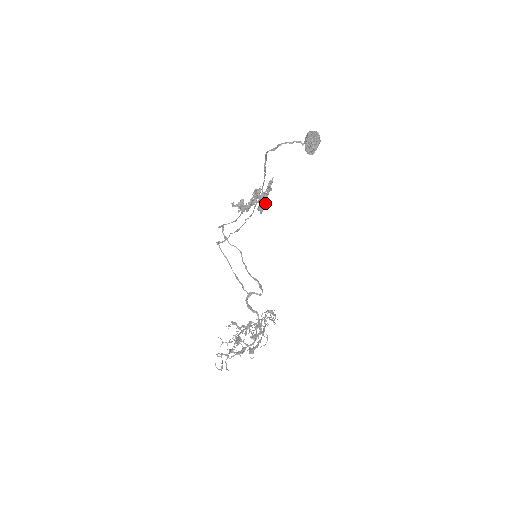
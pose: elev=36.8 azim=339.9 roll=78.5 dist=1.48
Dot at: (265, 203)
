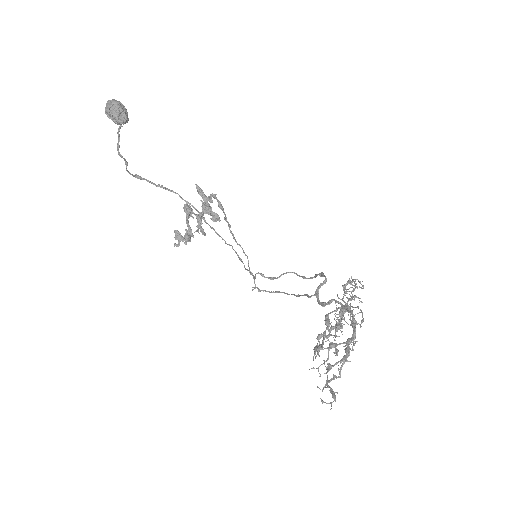
Dot at: occluded
